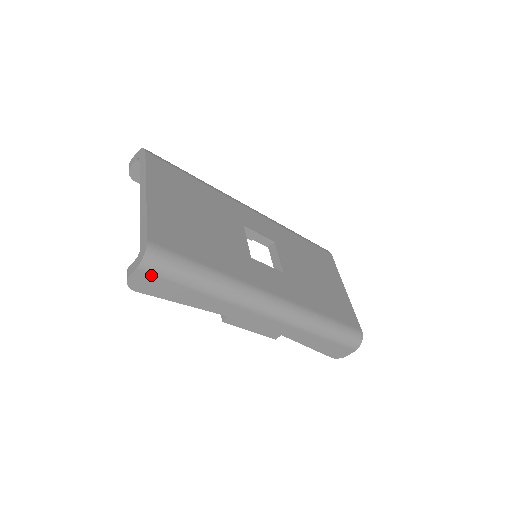
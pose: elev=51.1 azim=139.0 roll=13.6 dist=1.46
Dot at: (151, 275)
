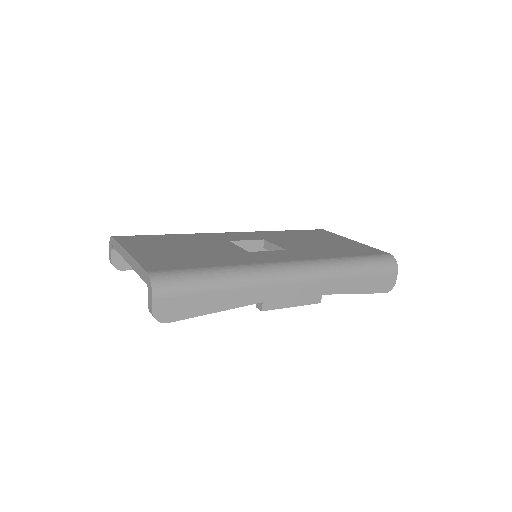
Dot at: (168, 297)
